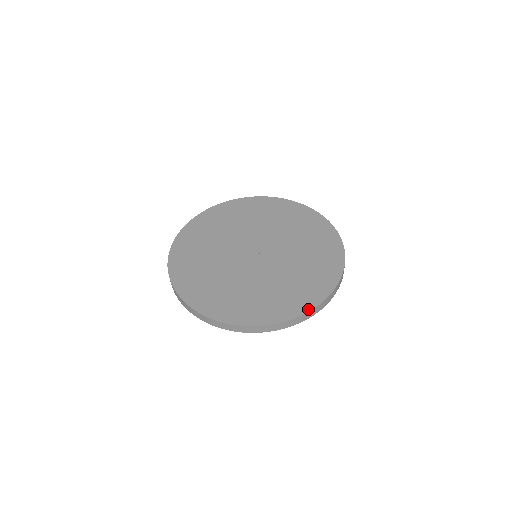
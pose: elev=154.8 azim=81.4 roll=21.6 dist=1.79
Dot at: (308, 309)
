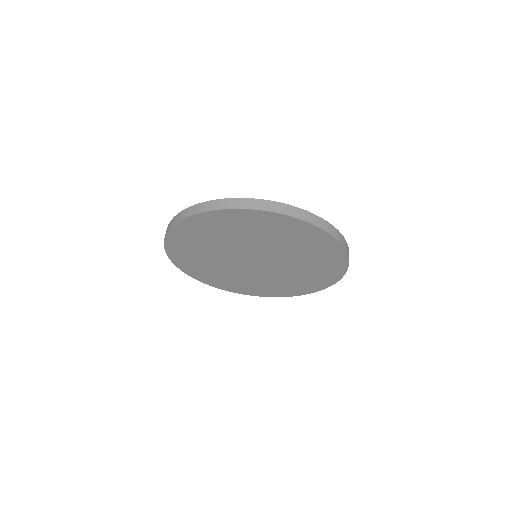
Dot at: (308, 213)
